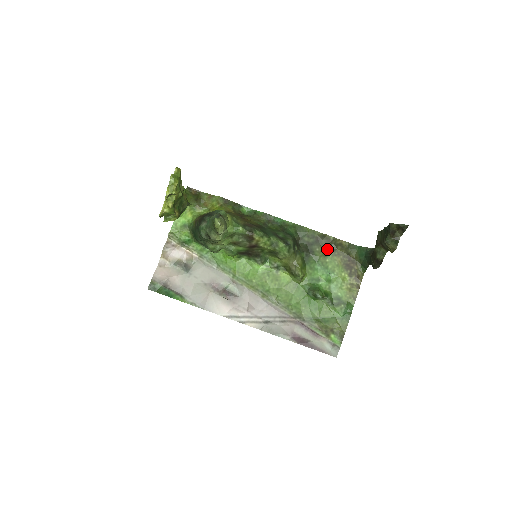
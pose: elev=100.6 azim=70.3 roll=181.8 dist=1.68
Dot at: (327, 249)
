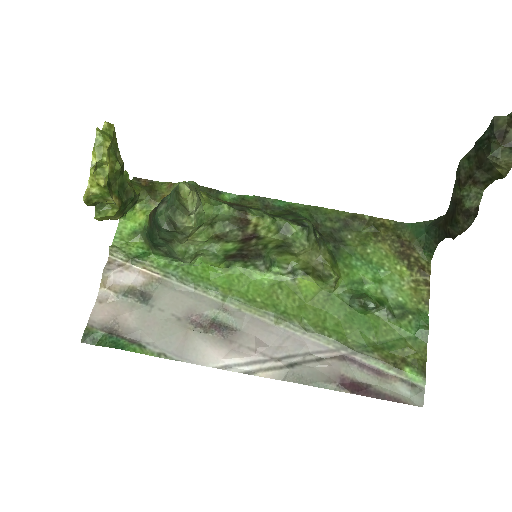
Dot at: (364, 234)
